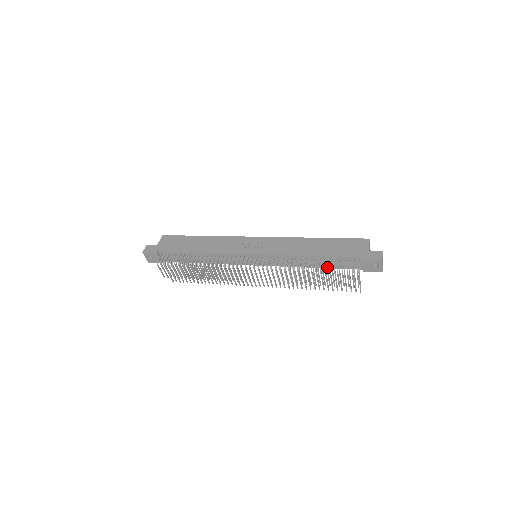
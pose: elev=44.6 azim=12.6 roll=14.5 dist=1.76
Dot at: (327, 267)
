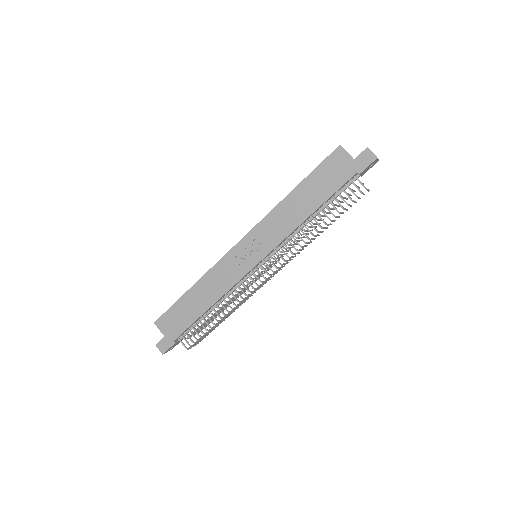
Dot at: occluded
